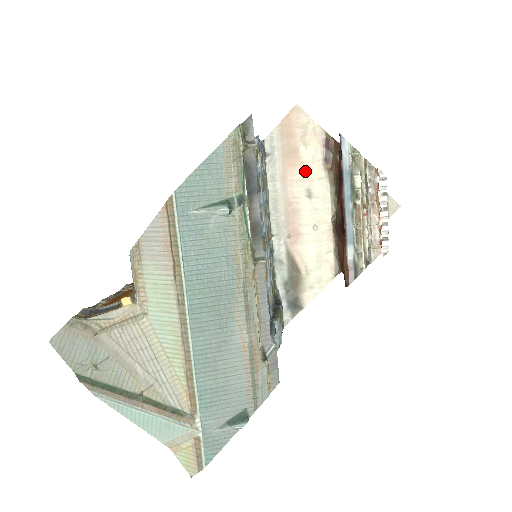
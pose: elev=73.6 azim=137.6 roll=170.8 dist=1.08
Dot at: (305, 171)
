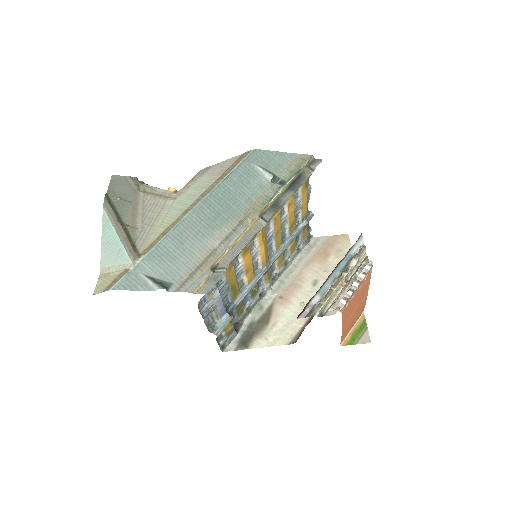
Dot at: (324, 269)
